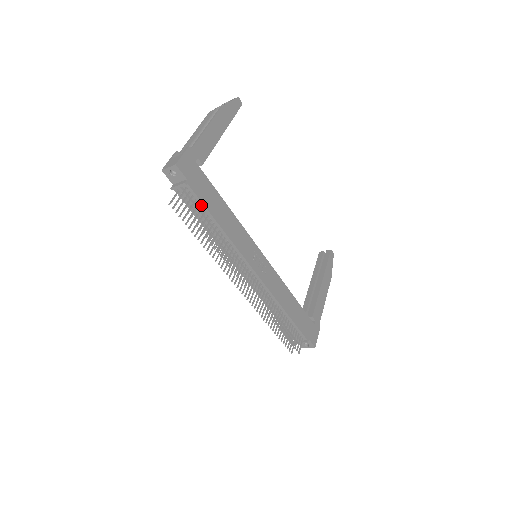
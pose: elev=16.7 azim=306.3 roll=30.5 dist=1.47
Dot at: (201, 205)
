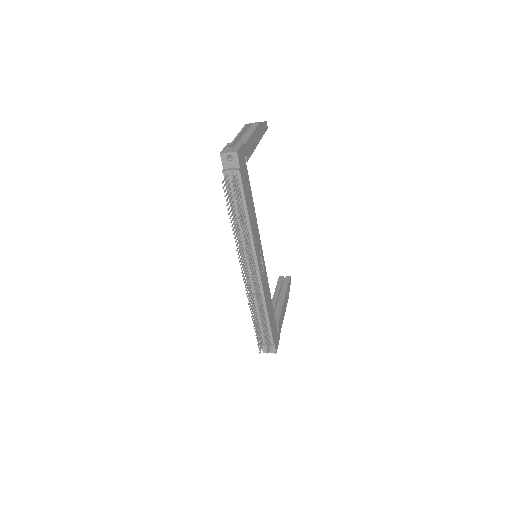
Dot at: (242, 194)
